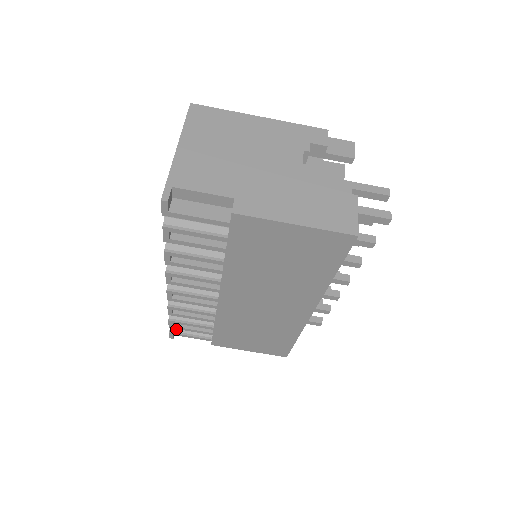
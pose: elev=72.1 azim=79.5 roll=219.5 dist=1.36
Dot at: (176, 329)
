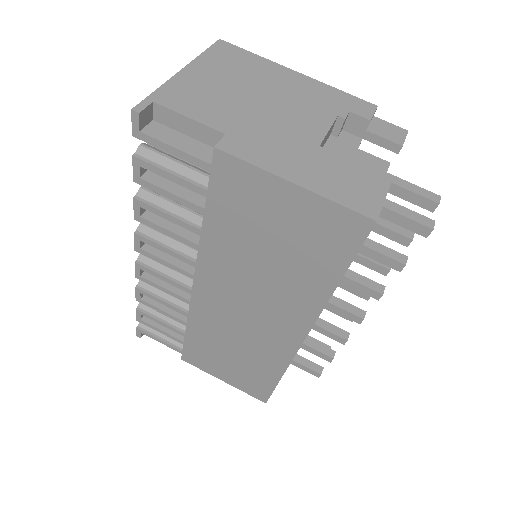
Dot at: (146, 326)
